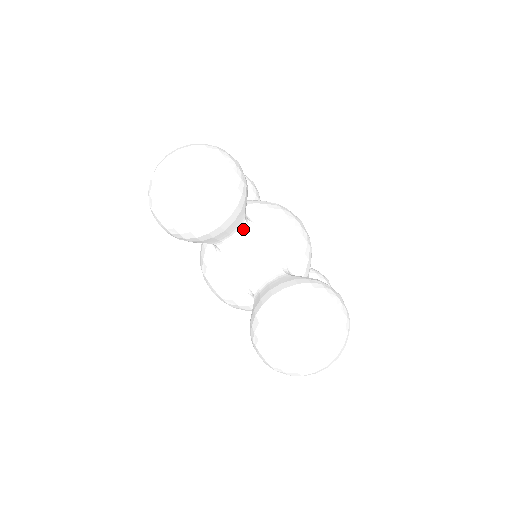
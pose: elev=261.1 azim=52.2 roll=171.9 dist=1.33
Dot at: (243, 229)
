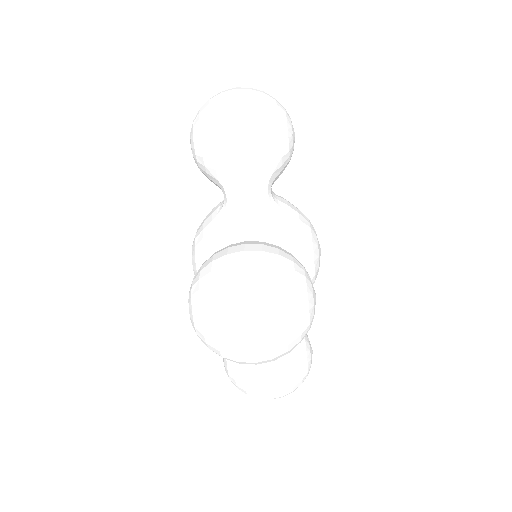
Dot at: (261, 194)
